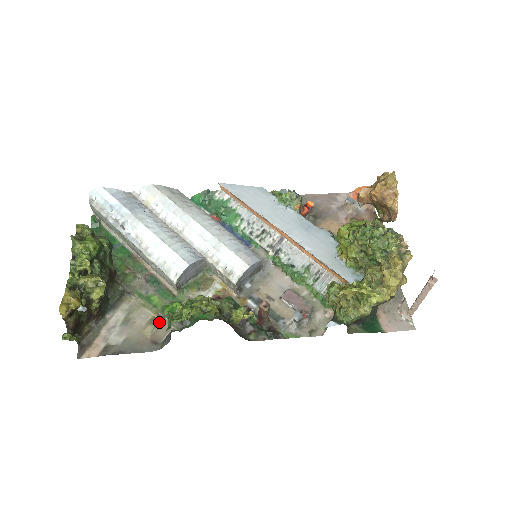
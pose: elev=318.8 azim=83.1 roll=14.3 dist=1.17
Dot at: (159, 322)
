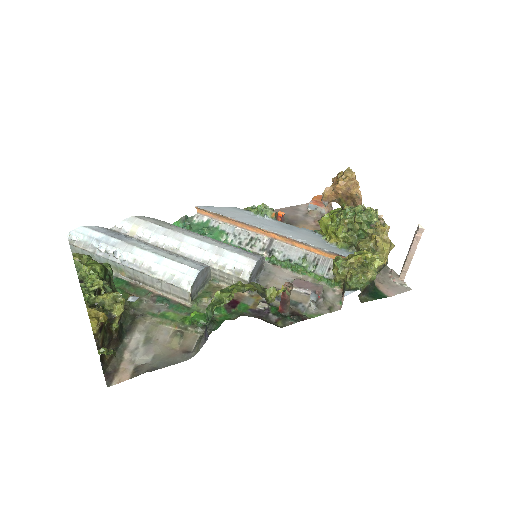
Dot at: (183, 333)
